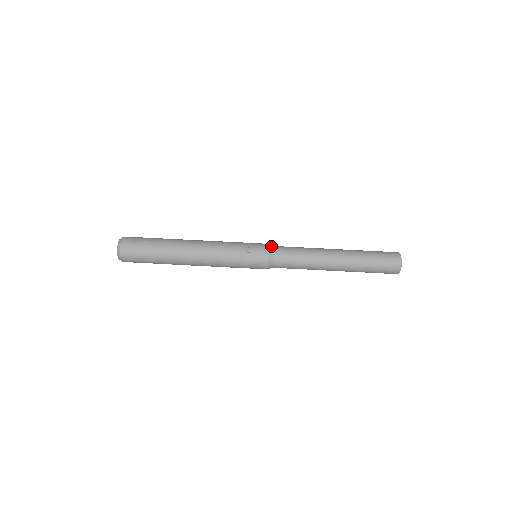
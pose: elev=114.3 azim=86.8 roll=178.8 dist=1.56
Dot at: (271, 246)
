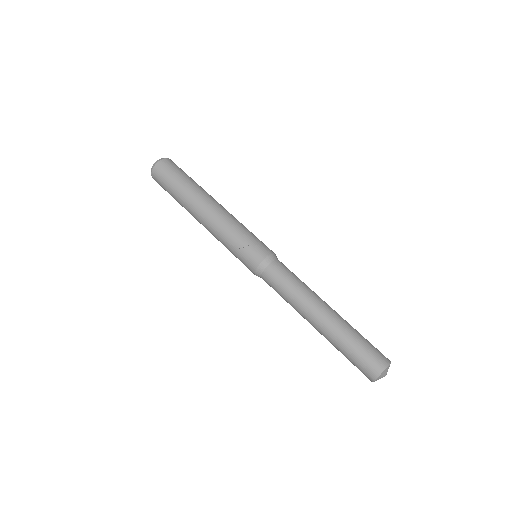
Dot at: (270, 259)
